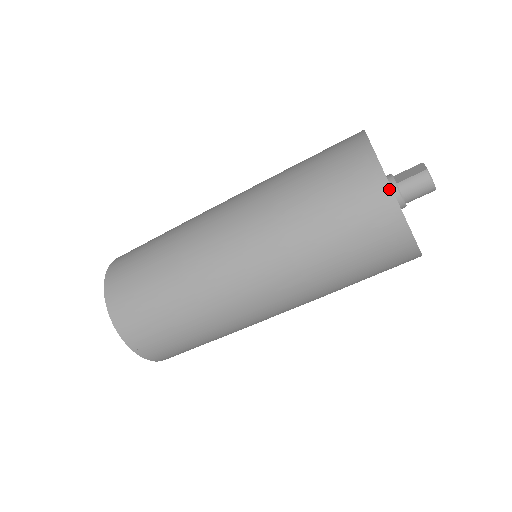
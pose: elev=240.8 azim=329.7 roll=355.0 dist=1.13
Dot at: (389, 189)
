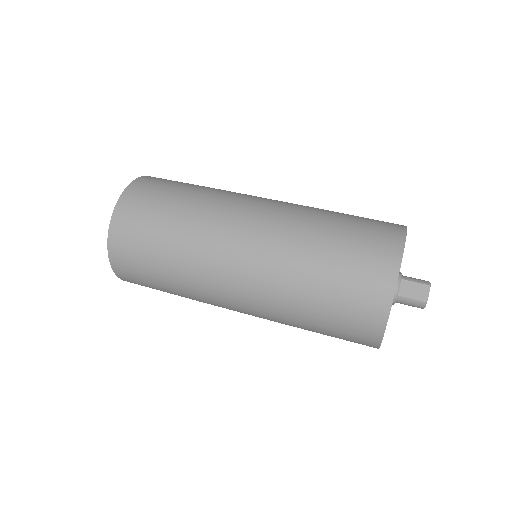
Dot at: (381, 339)
